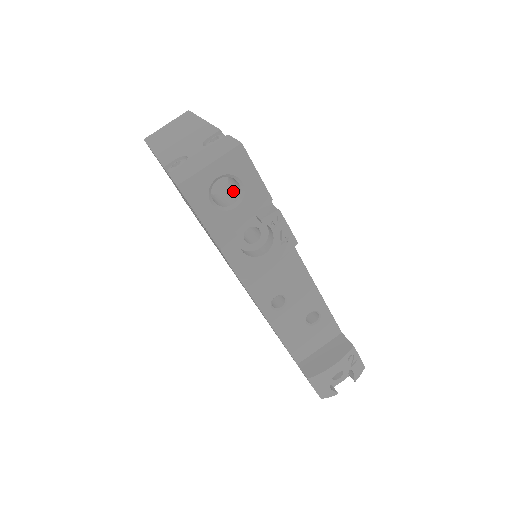
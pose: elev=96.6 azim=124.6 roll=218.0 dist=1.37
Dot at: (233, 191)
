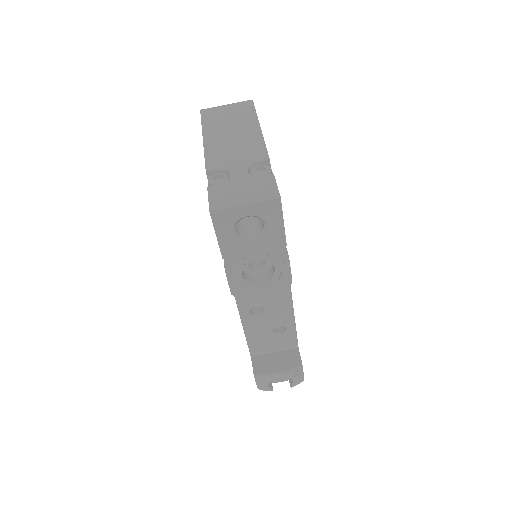
Dot at: (257, 223)
